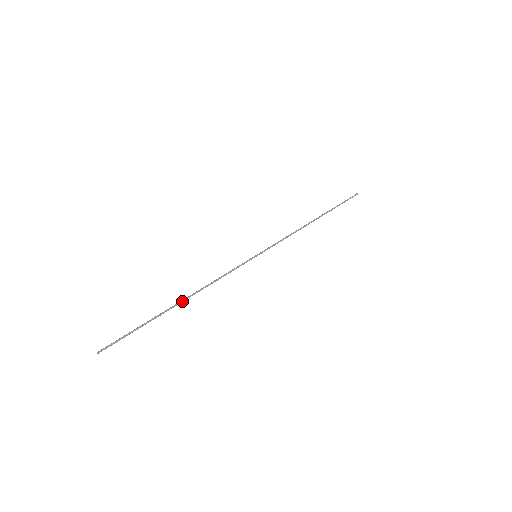
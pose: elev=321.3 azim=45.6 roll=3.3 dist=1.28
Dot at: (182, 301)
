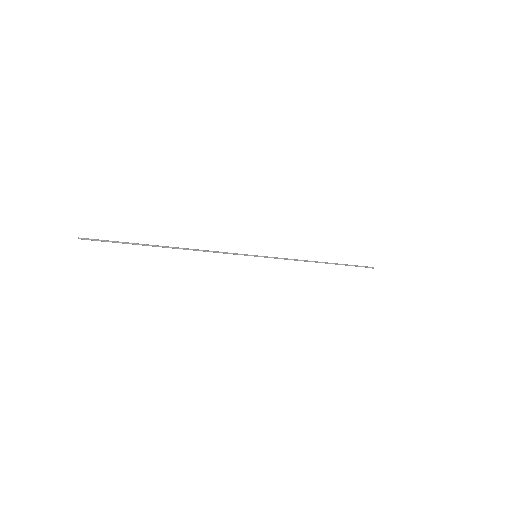
Dot at: (172, 247)
